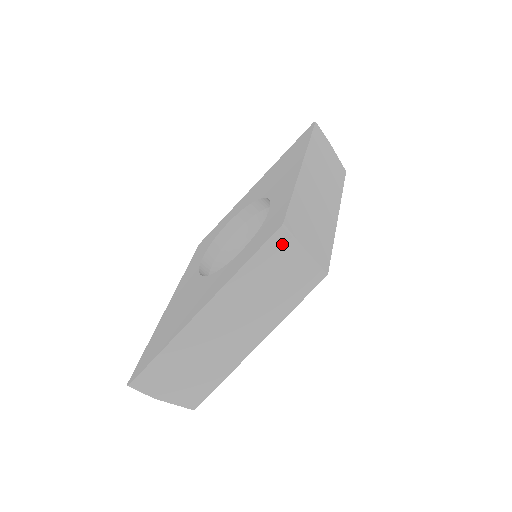
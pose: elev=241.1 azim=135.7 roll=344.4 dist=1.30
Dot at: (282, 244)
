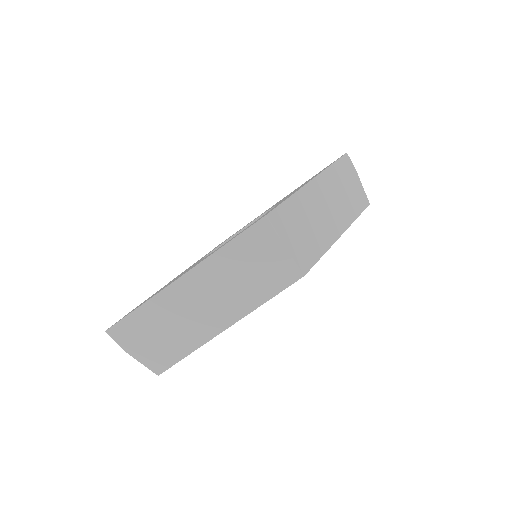
Dot at: (263, 234)
